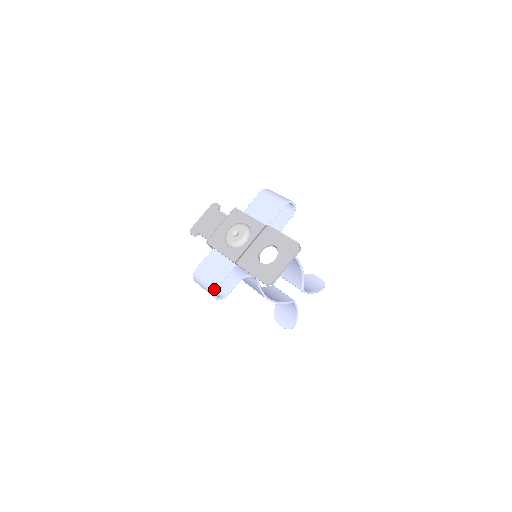
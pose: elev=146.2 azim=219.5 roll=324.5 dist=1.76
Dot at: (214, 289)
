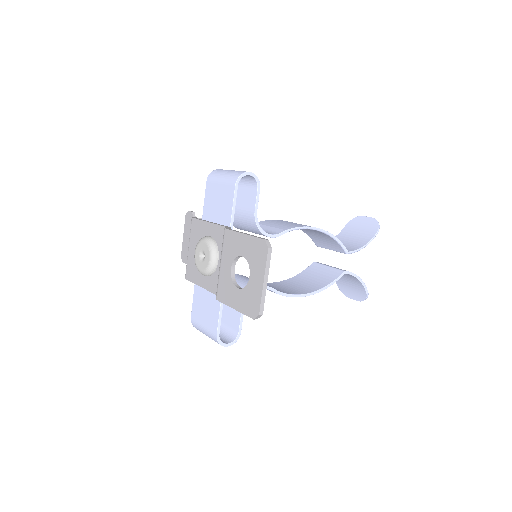
Dot at: (215, 339)
